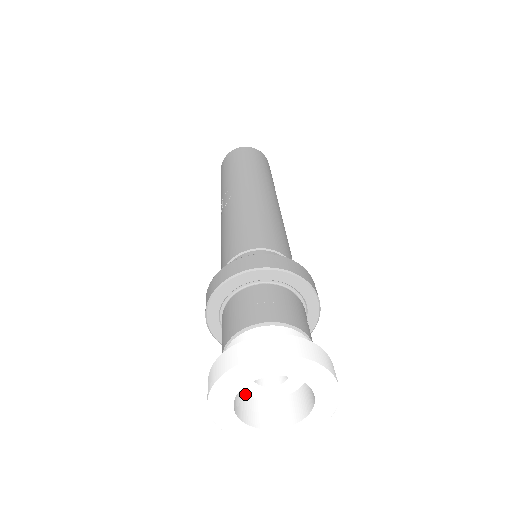
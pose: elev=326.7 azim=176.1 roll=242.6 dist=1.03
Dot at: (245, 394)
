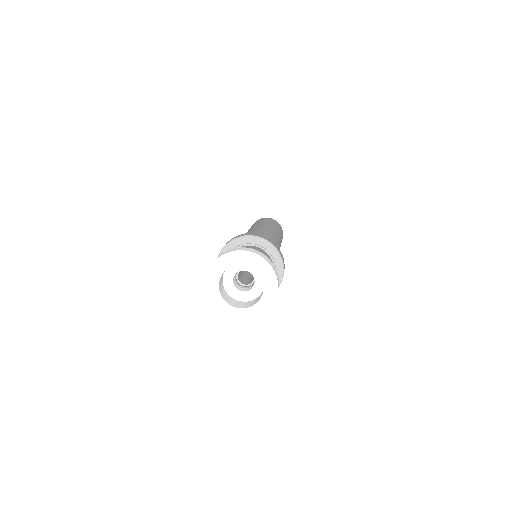
Dot at: (228, 295)
